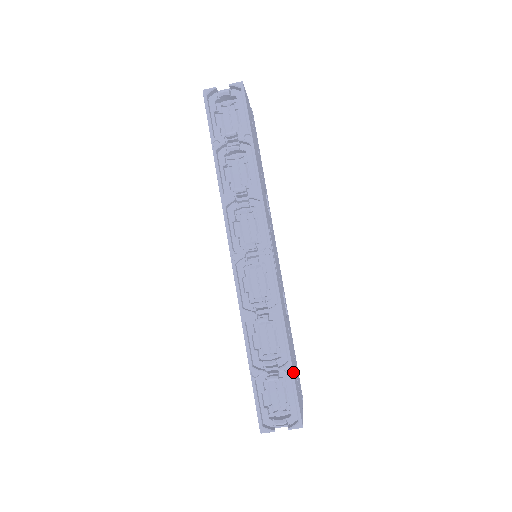
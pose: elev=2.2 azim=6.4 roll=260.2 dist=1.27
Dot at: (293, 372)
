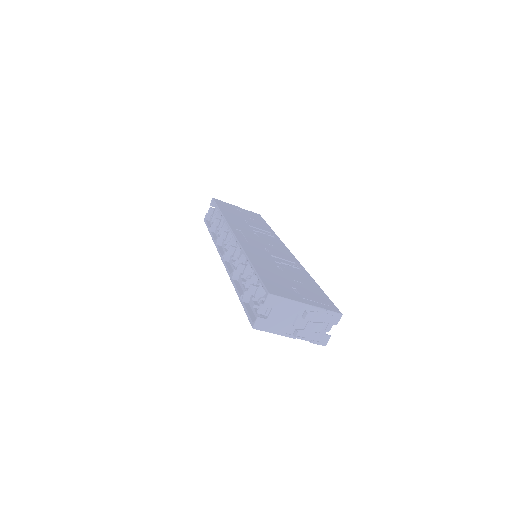
Dot at: (256, 271)
